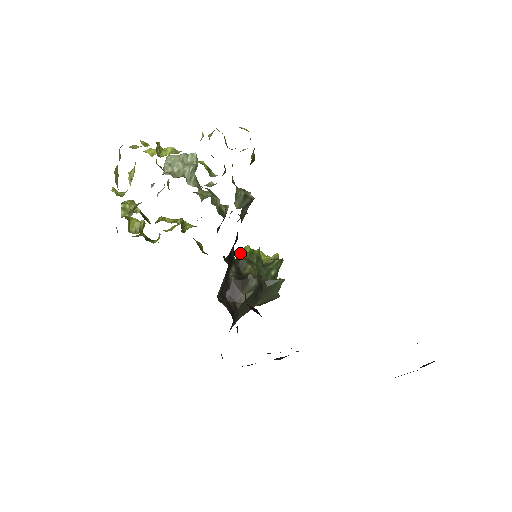
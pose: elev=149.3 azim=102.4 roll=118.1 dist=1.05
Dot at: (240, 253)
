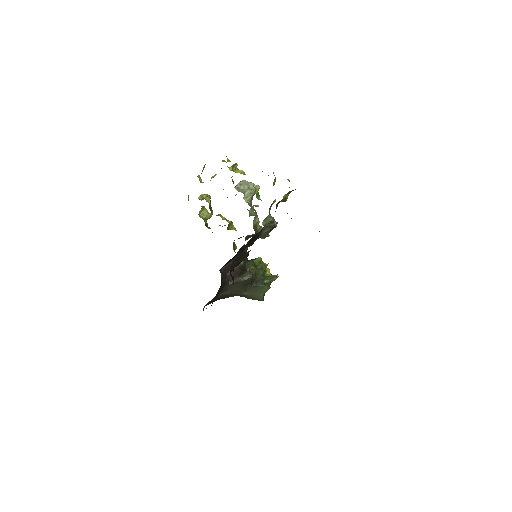
Dot at: (253, 259)
